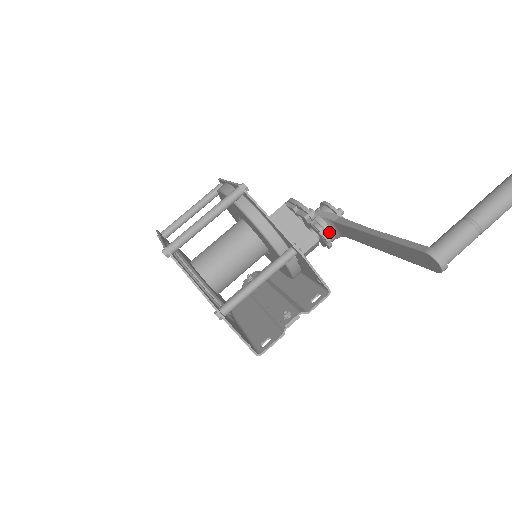
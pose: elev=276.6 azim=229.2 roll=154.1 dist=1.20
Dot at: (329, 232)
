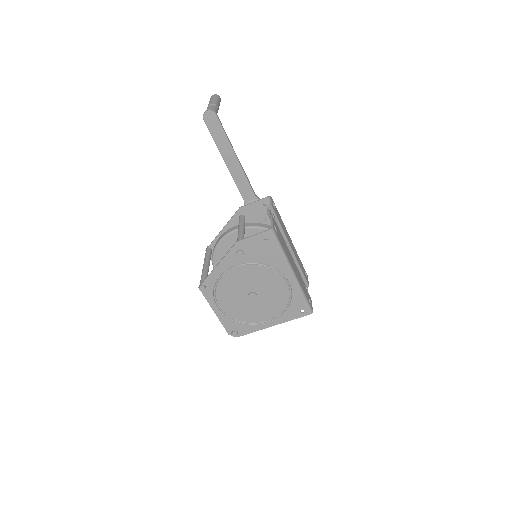
Dot at: occluded
